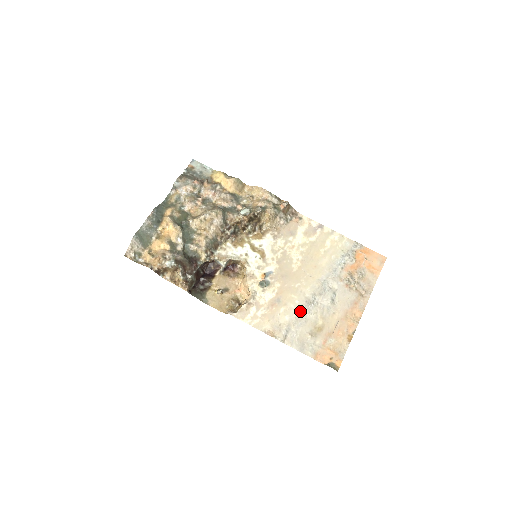
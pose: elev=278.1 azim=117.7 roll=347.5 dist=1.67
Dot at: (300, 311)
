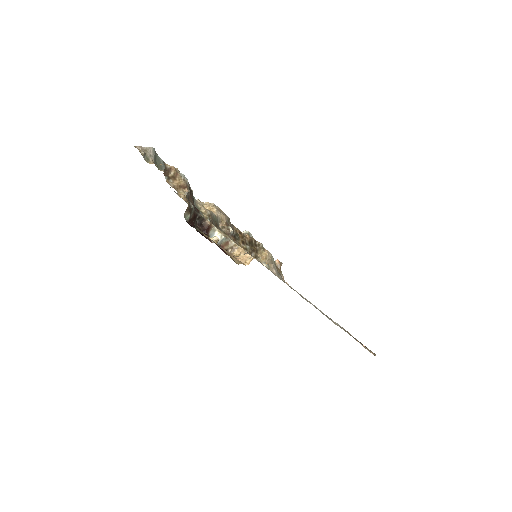
Dot at: (310, 302)
